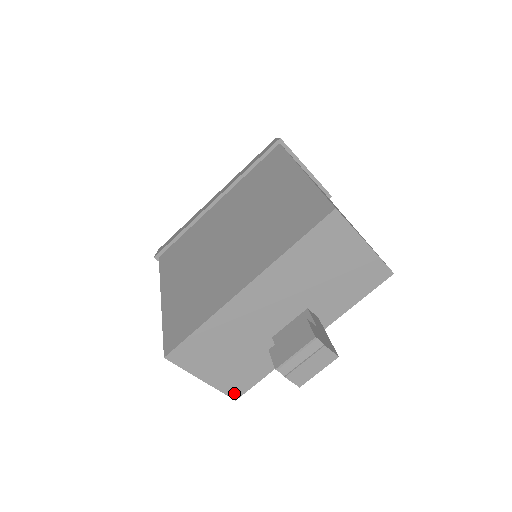
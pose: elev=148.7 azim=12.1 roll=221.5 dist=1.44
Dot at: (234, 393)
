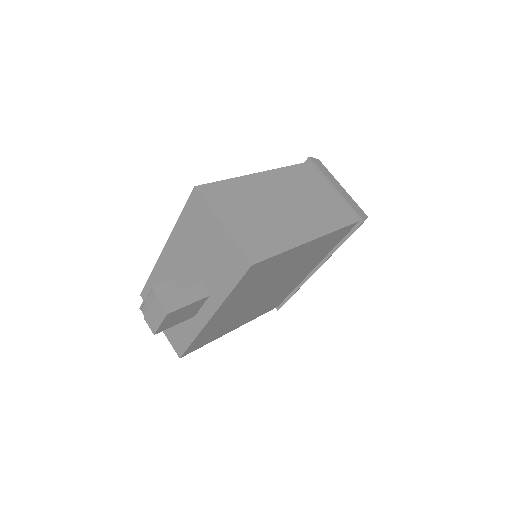
Dot at: (178, 350)
